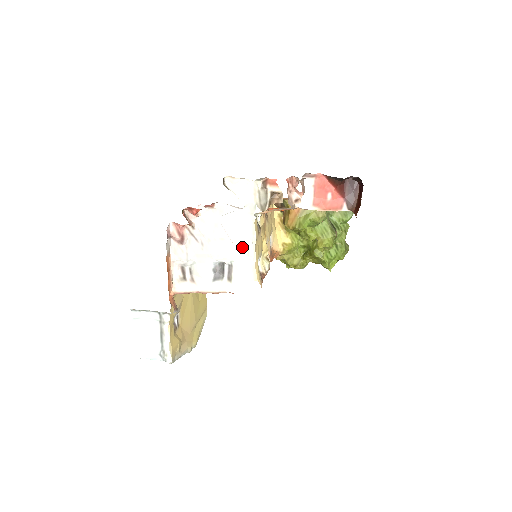
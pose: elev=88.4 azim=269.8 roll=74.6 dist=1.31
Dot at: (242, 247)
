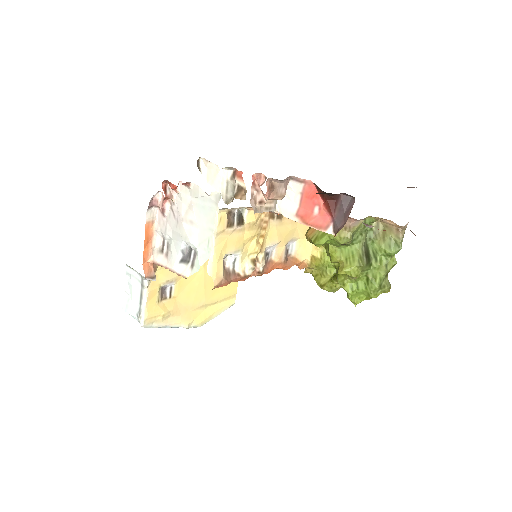
Dot at: (205, 236)
